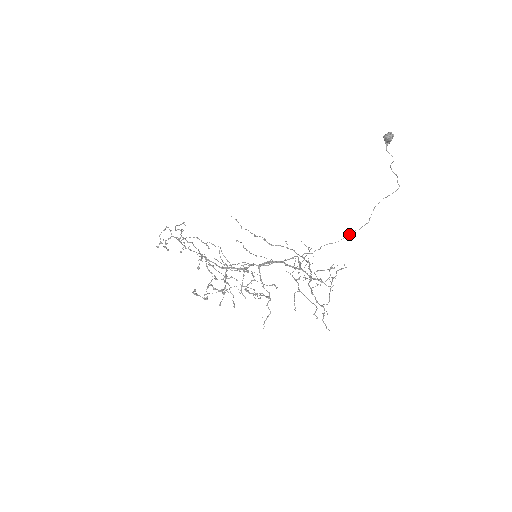
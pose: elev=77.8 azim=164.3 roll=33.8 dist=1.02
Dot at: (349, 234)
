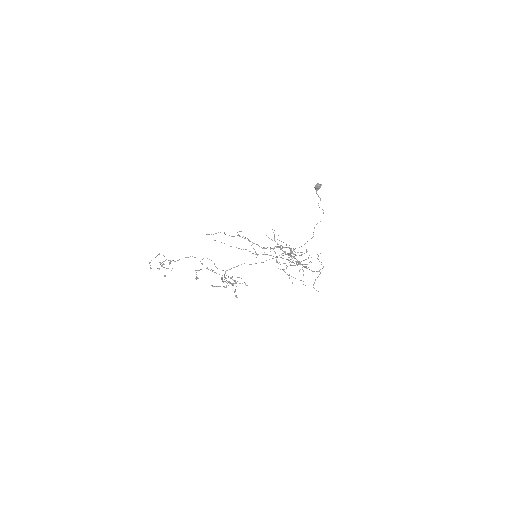
Dot at: occluded
